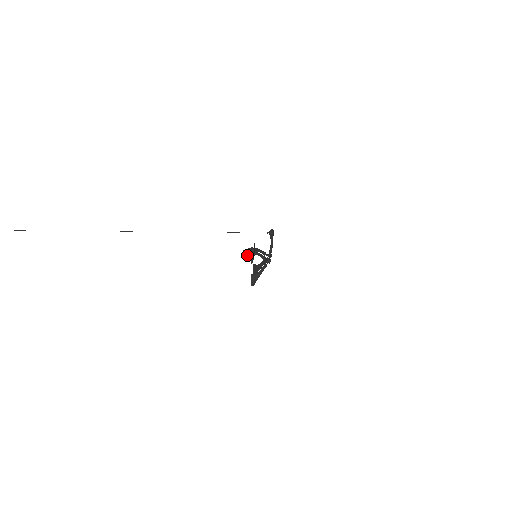
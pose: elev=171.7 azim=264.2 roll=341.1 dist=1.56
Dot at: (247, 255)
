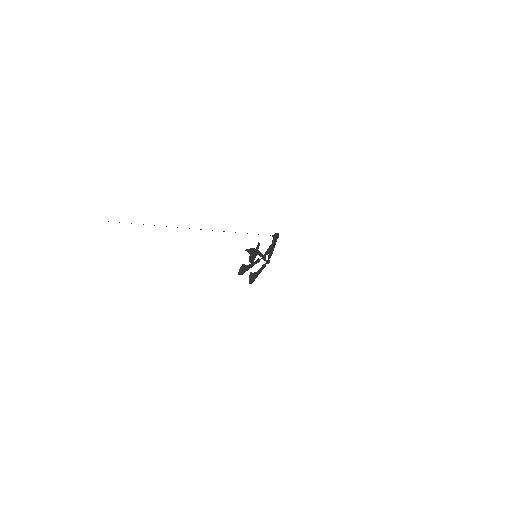
Dot at: (248, 251)
